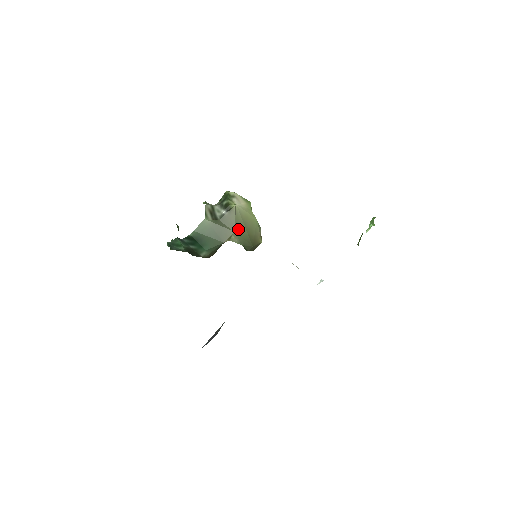
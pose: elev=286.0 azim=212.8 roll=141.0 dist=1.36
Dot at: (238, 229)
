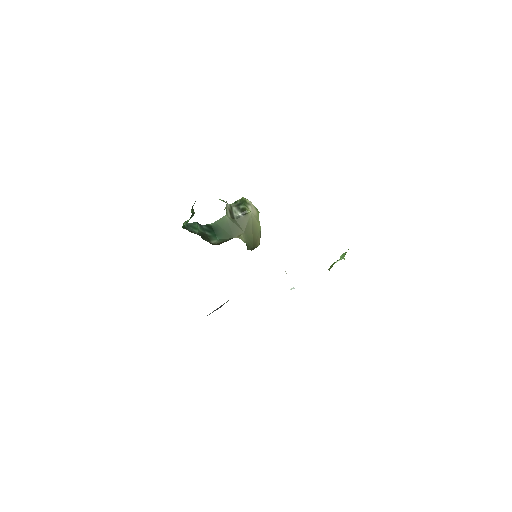
Dot at: (247, 231)
